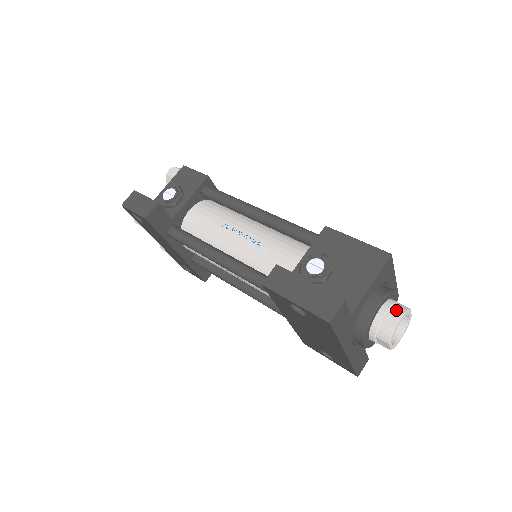
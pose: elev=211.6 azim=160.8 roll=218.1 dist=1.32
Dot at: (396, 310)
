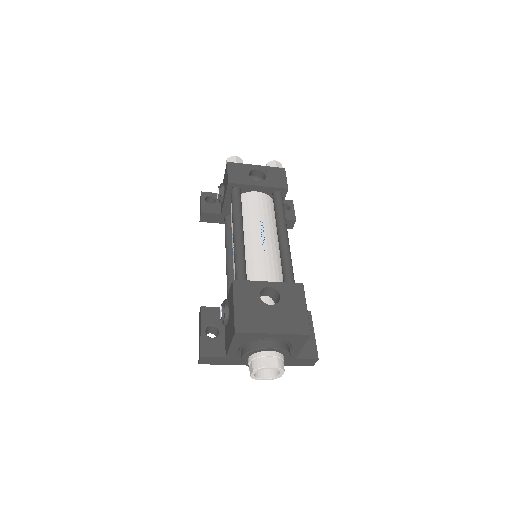
Dot at: (252, 365)
